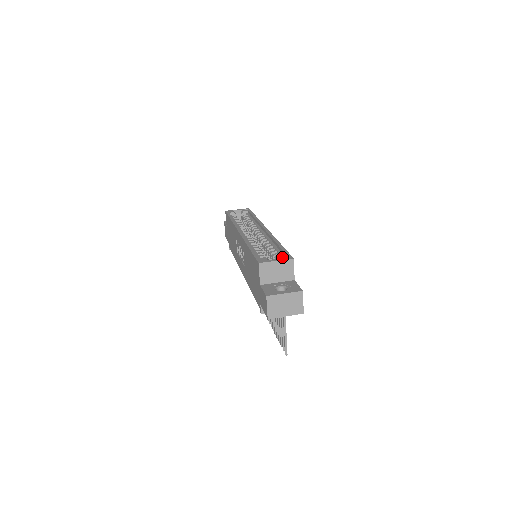
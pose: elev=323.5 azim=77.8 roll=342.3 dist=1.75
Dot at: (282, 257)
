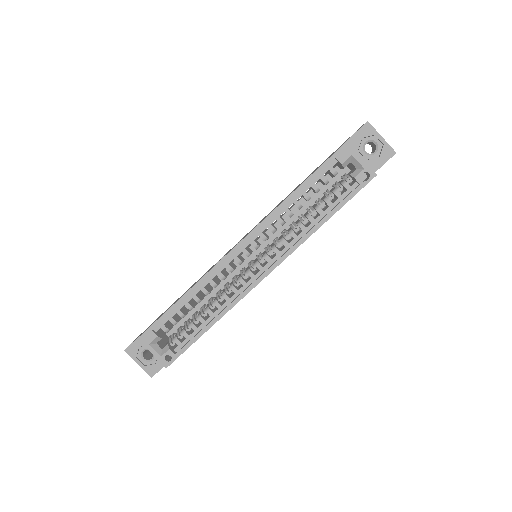
Dot at: (164, 355)
